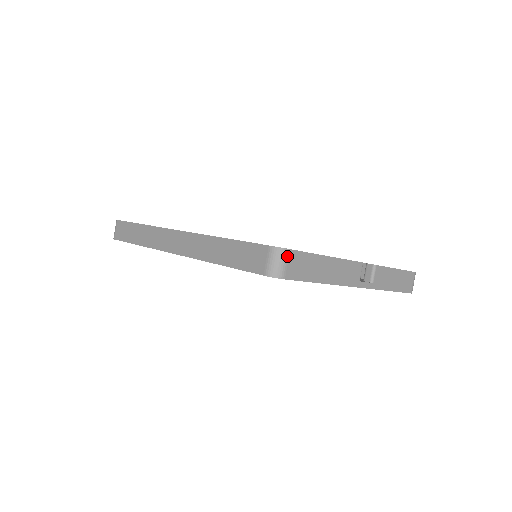
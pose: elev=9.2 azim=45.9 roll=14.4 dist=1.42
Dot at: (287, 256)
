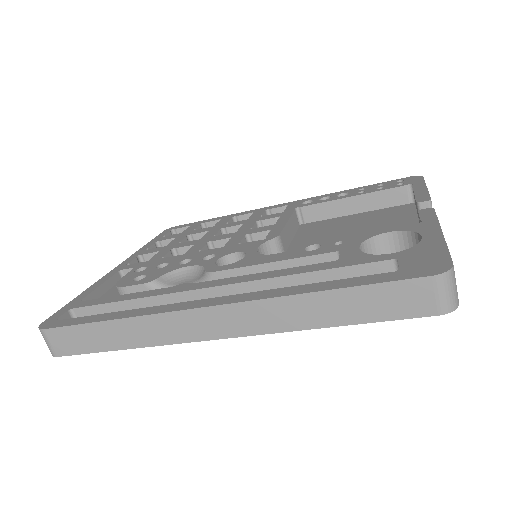
Dot at: (454, 274)
